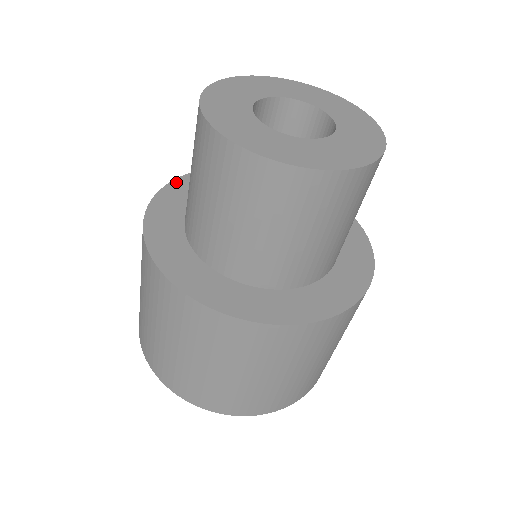
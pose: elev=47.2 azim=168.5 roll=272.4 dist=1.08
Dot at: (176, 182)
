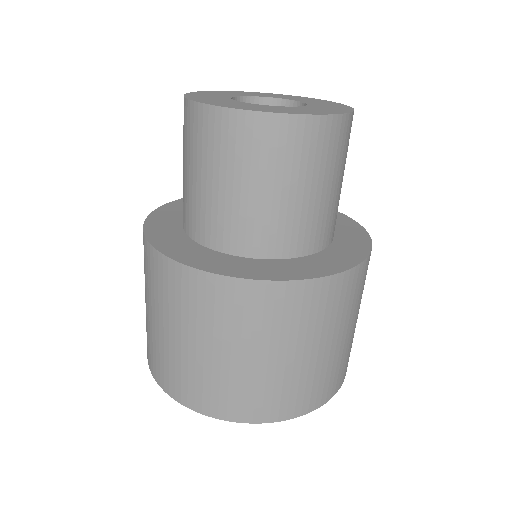
Dot at: occluded
